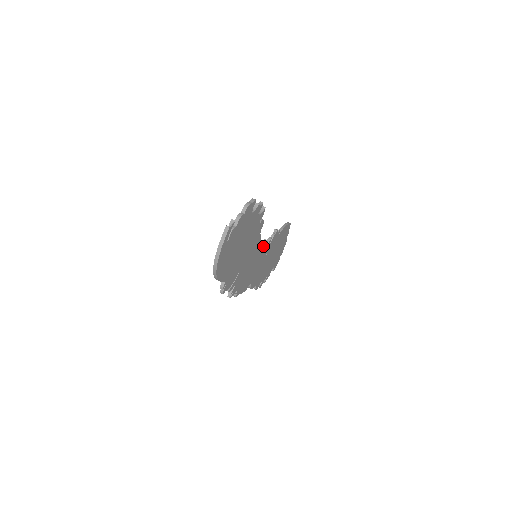
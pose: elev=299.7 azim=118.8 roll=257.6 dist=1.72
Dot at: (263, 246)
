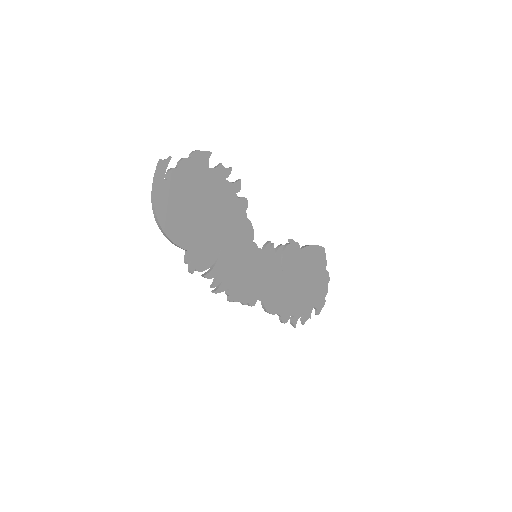
Dot at: (266, 247)
